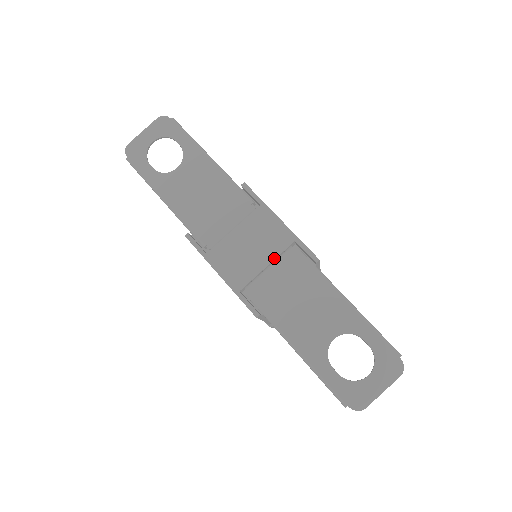
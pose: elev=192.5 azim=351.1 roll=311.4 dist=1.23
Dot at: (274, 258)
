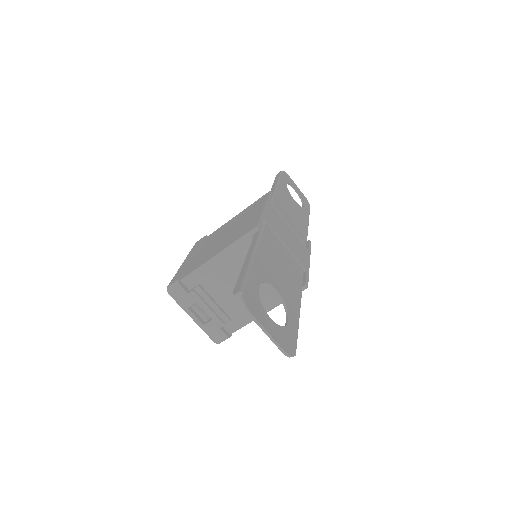
Dot at: (292, 252)
